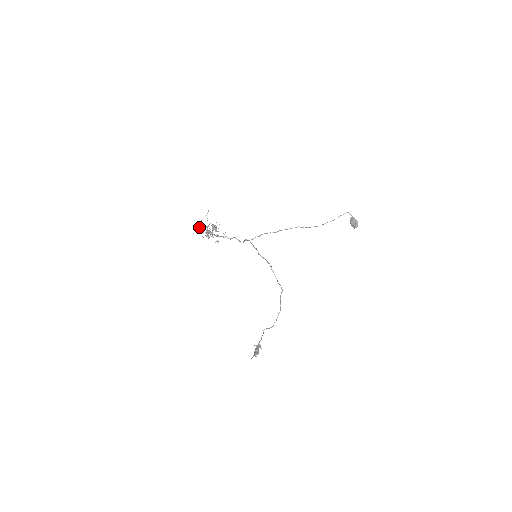
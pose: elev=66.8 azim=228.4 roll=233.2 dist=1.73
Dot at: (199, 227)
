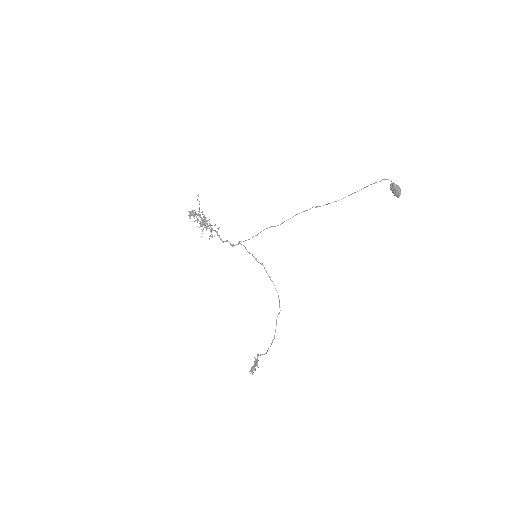
Dot at: occluded
